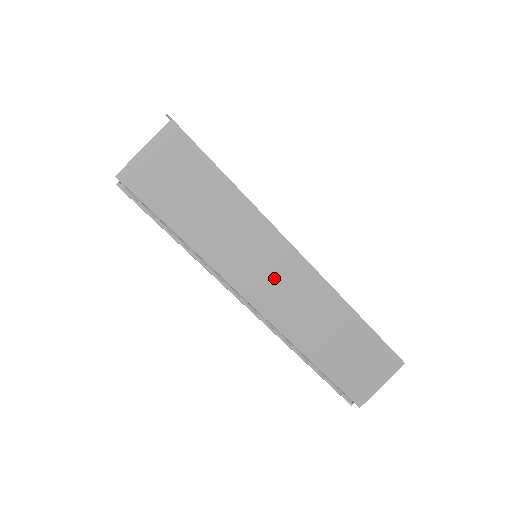
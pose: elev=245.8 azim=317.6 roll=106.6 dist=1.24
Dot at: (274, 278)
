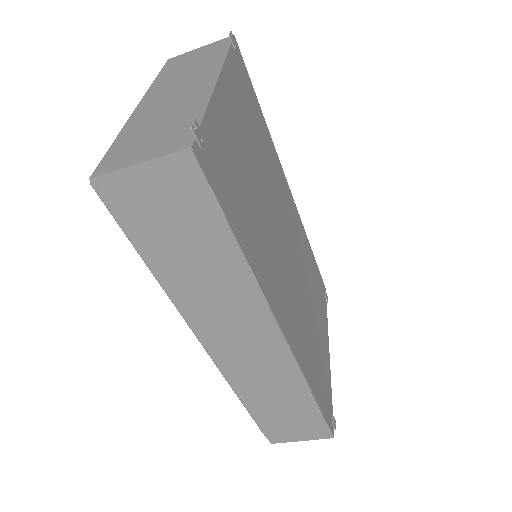
Dot at: (241, 339)
